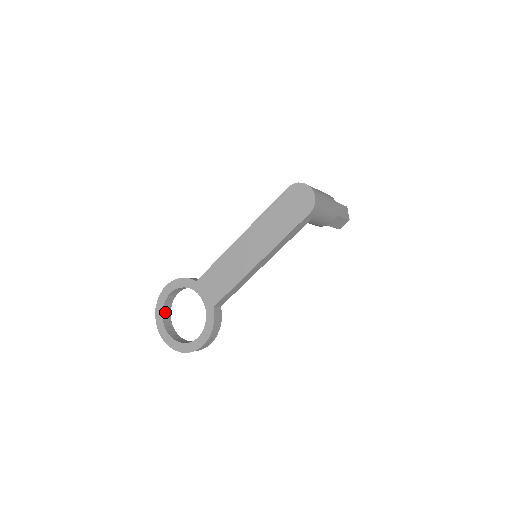
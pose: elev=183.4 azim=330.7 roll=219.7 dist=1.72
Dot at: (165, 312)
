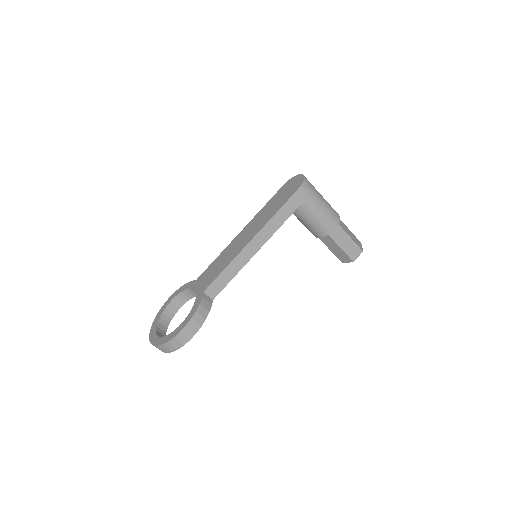
Dot at: (162, 321)
